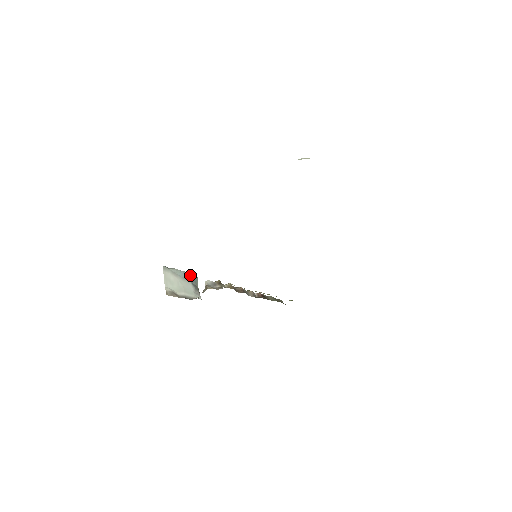
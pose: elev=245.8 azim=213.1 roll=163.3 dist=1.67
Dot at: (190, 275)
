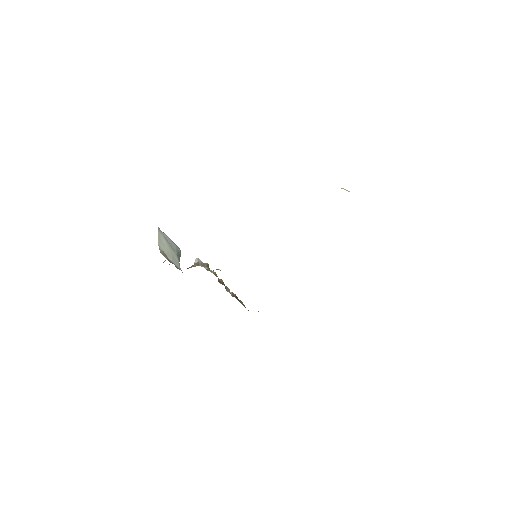
Dot at: (177, 247)
